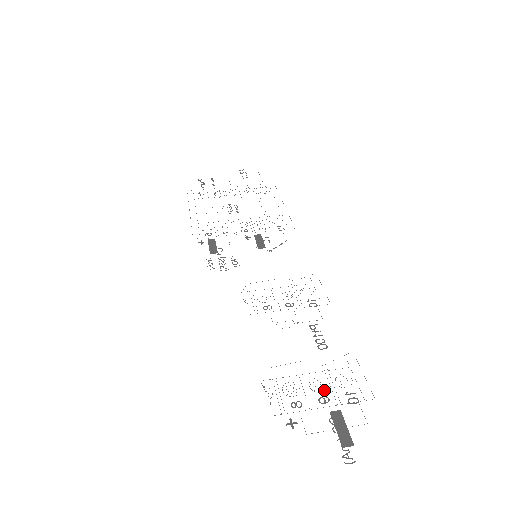
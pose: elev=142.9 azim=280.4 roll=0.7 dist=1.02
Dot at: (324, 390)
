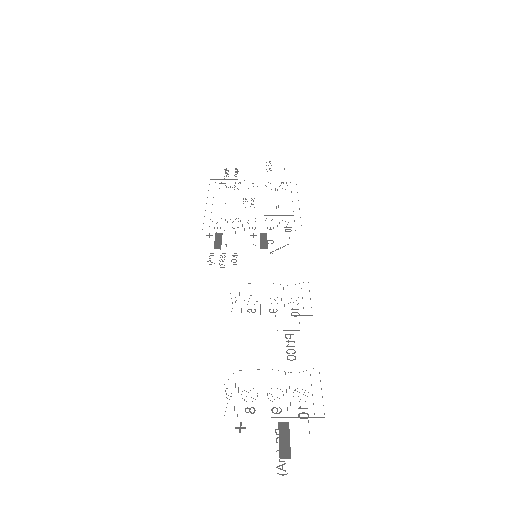
Dot at: occluded
